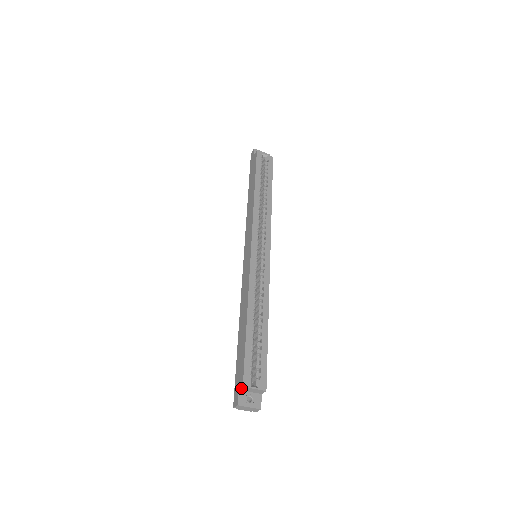
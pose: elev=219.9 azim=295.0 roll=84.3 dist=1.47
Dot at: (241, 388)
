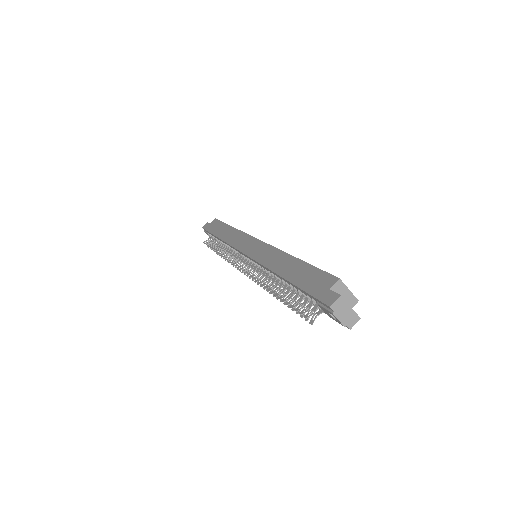
Dot at: (335, 284)
